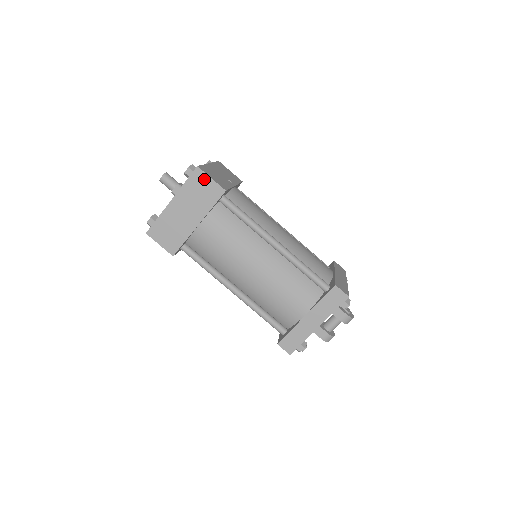
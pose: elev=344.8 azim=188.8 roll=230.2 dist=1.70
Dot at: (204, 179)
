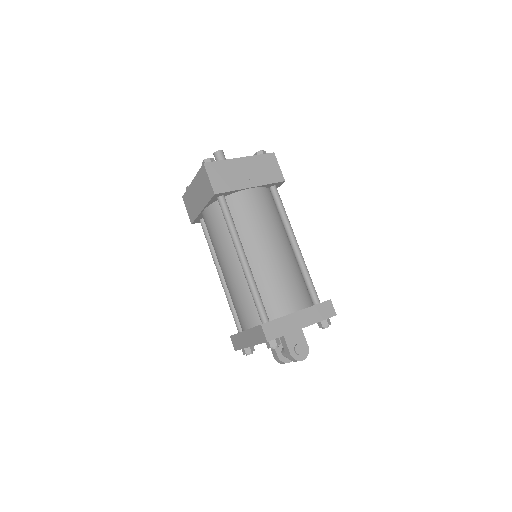
Dot at: (206, 176)
